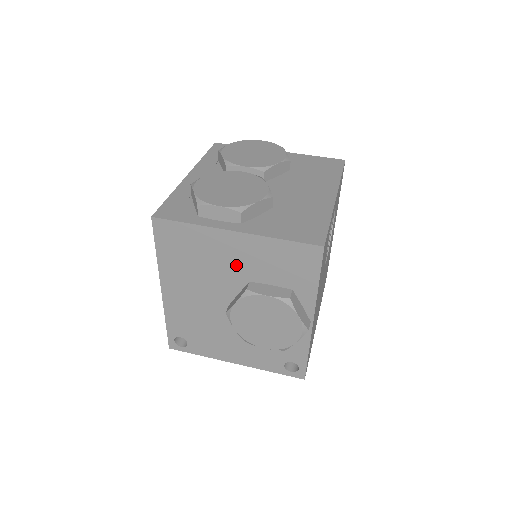
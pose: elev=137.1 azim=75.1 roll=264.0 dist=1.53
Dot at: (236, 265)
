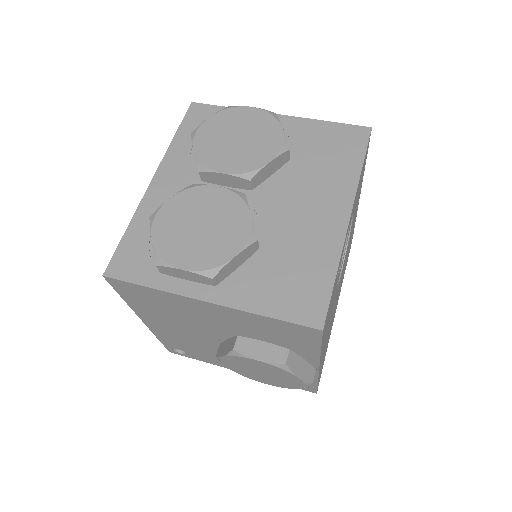
Dot at: (218, 322)
